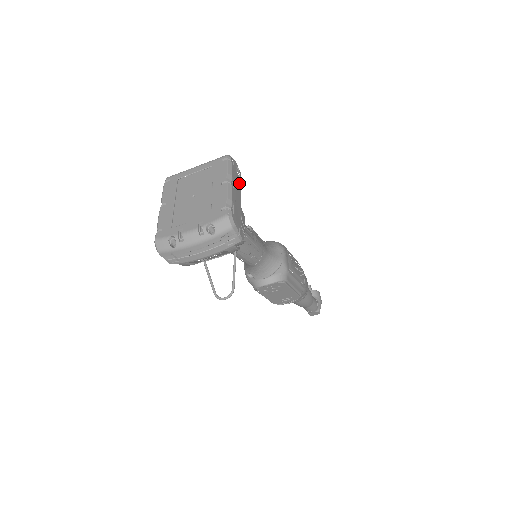
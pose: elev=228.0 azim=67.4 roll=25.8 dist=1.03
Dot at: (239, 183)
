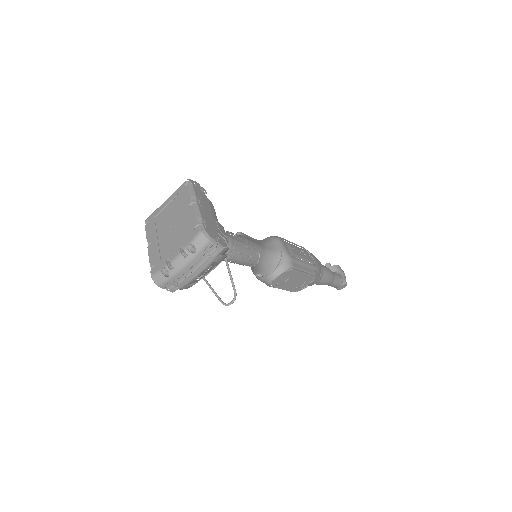
Dot at: (207, 199)
